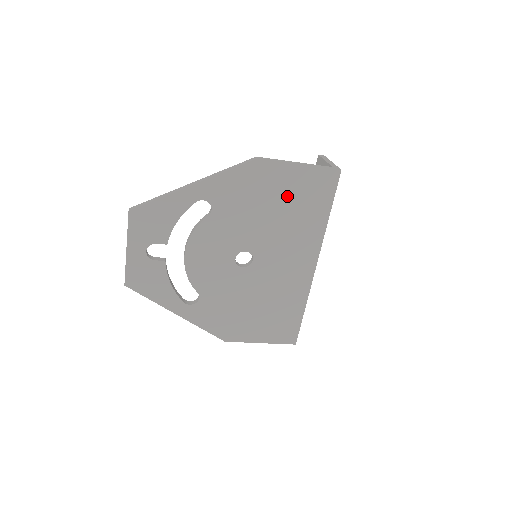
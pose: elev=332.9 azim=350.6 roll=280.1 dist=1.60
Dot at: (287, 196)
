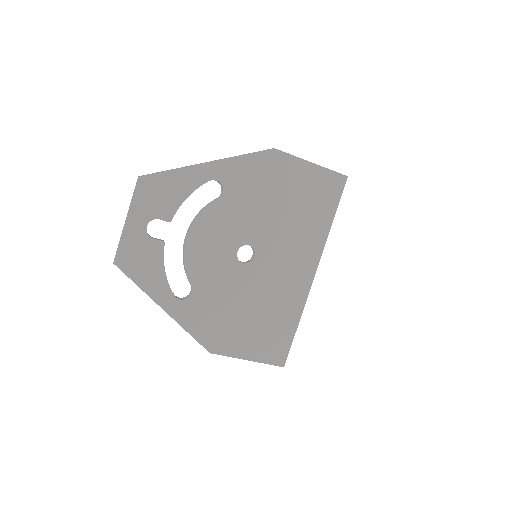
Dot at: (297, 193)
